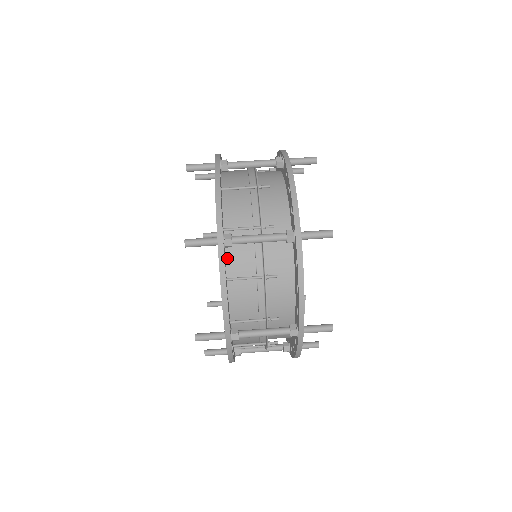
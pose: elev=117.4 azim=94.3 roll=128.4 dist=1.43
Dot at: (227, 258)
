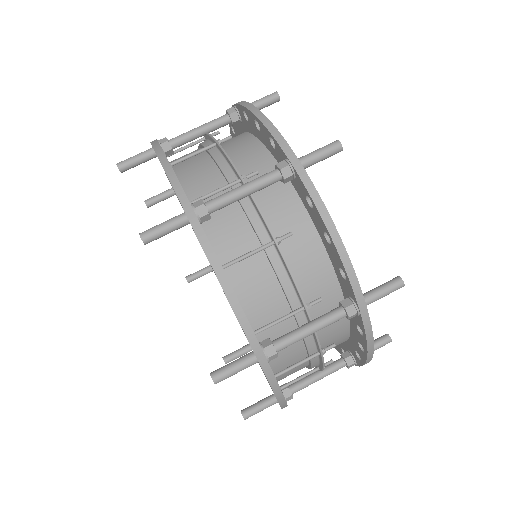
Dot at: occluded
